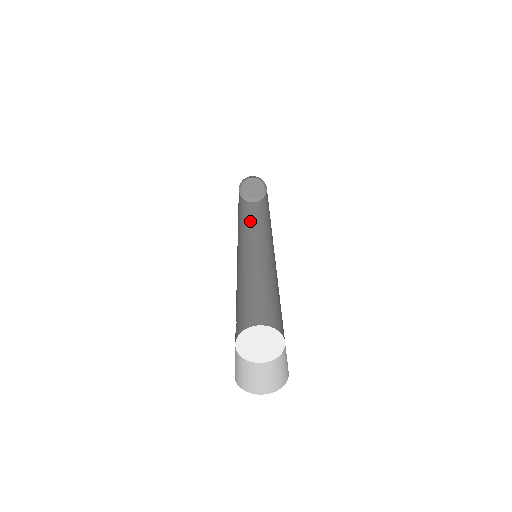
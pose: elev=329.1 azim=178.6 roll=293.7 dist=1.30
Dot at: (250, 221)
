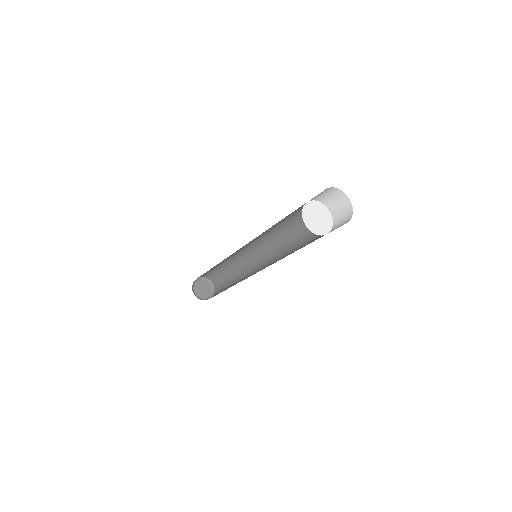
Dot at: occluded
